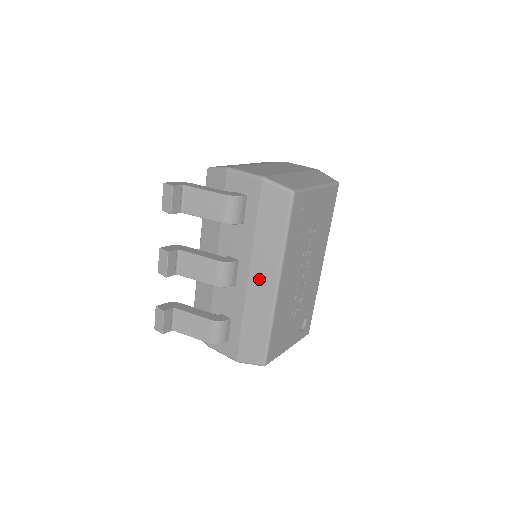
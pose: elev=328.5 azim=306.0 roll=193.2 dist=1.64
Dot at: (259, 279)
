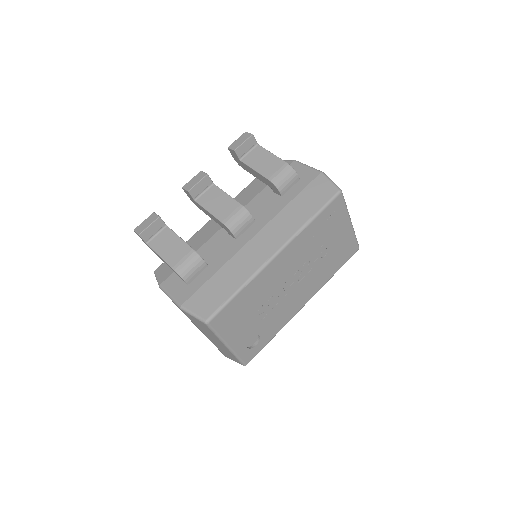
Dot at: (264, 241)
